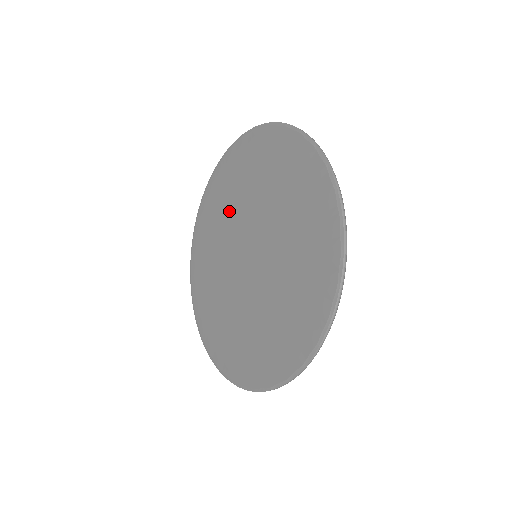
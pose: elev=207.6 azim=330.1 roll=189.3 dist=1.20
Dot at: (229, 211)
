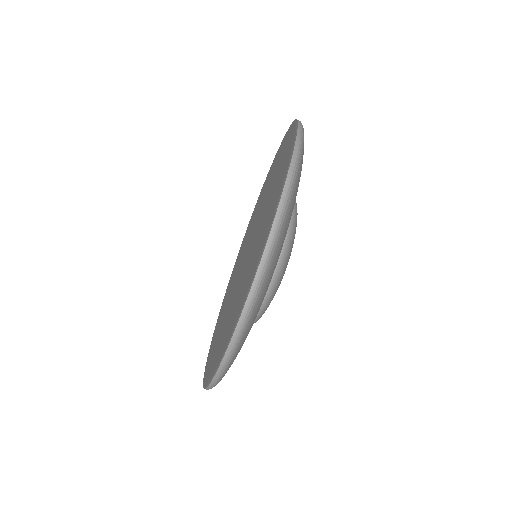
Dot at: (267, 190)
